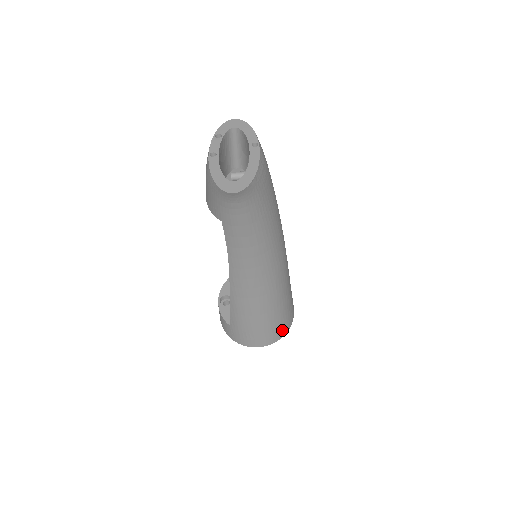
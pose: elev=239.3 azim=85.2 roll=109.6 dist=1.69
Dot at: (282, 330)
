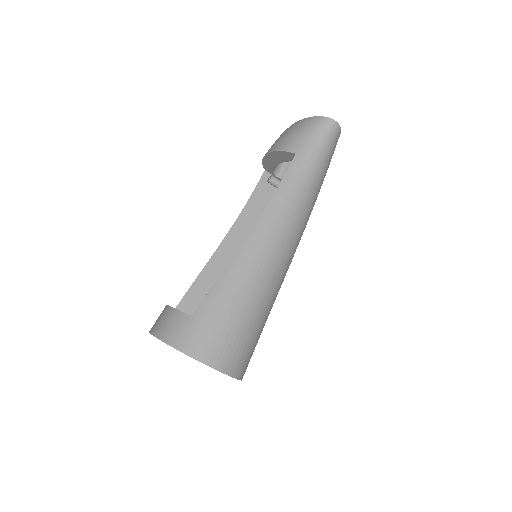
Dot at: (243, 365)
